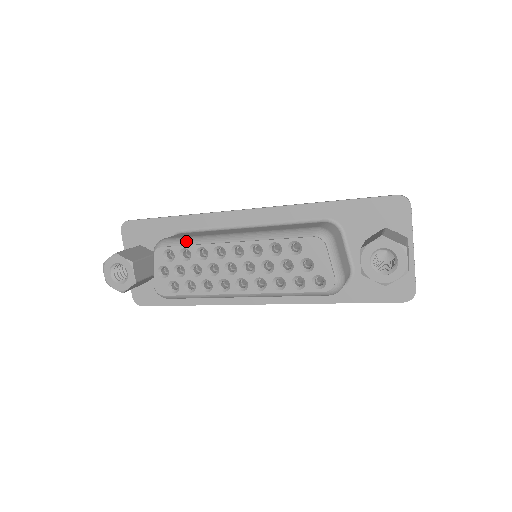
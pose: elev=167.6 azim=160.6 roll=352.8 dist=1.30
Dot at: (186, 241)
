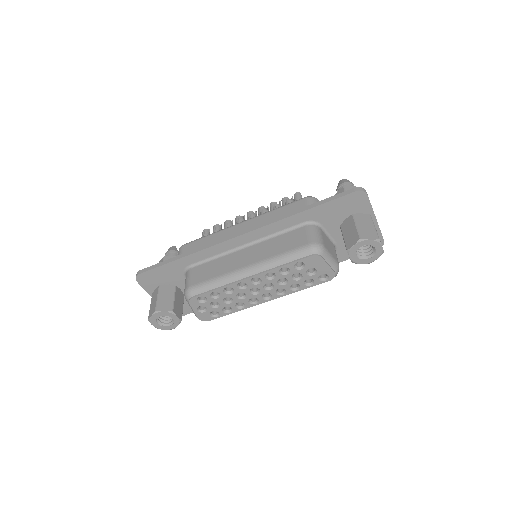
Dot at: (211, 286)
